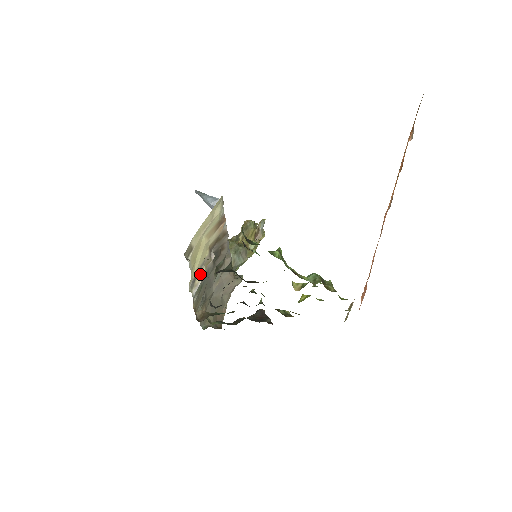
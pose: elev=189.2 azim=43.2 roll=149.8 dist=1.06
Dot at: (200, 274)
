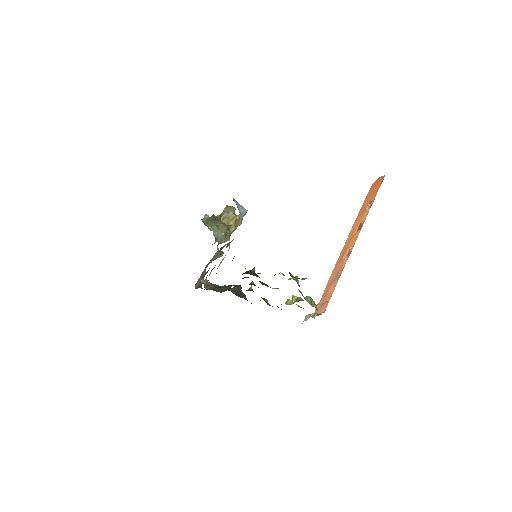
Dot at: occluded
